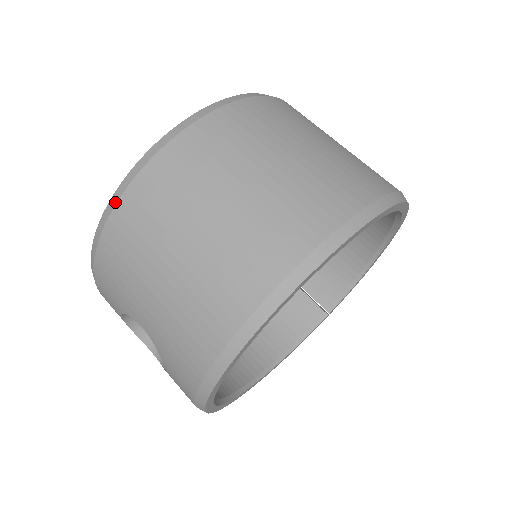
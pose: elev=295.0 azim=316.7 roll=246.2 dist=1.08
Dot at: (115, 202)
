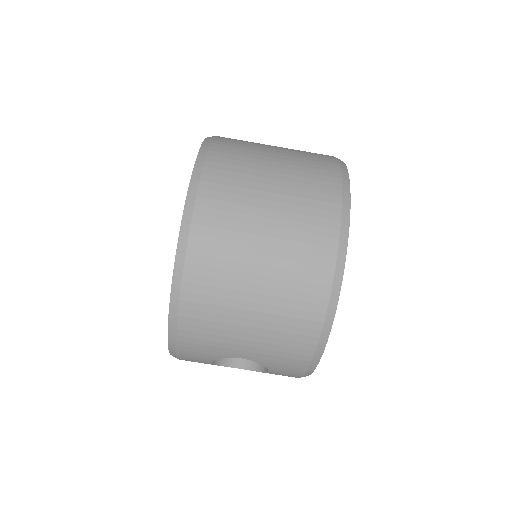
Dot at: (178, 295)
